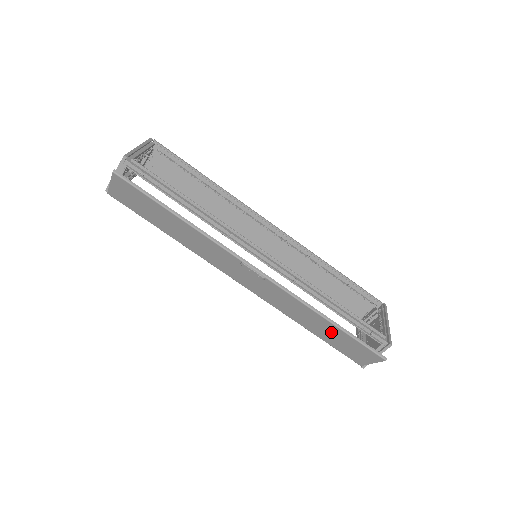
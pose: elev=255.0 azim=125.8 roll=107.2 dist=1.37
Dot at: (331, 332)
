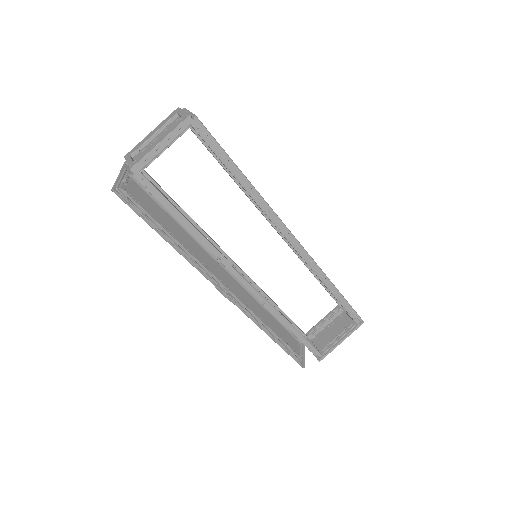
Dot at: (278, 333)
